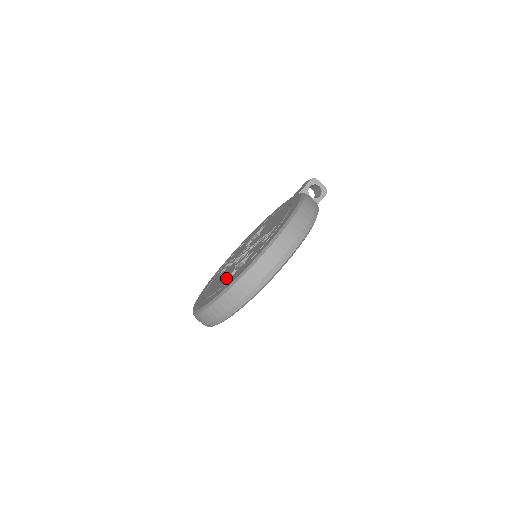
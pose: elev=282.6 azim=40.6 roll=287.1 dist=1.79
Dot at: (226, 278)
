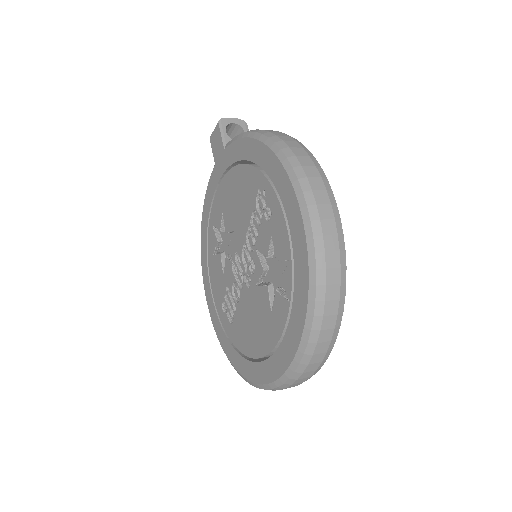
Dot at: (270, 306)
